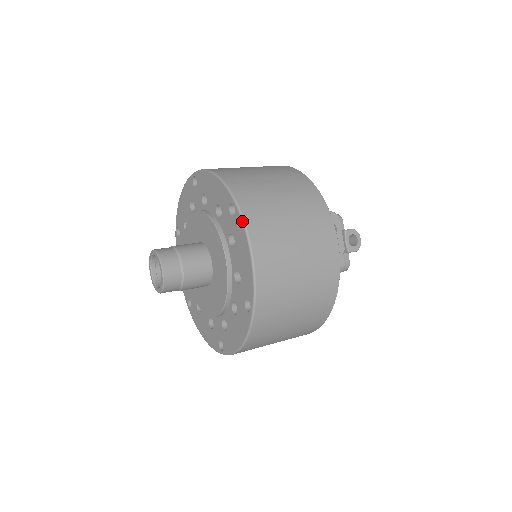
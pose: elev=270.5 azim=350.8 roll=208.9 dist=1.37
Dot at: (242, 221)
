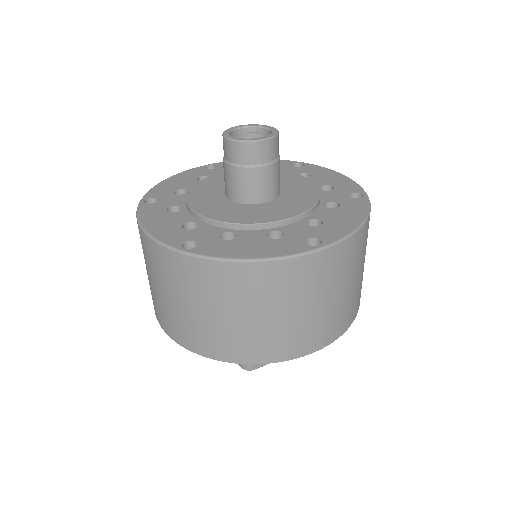
Dot at: occluded
